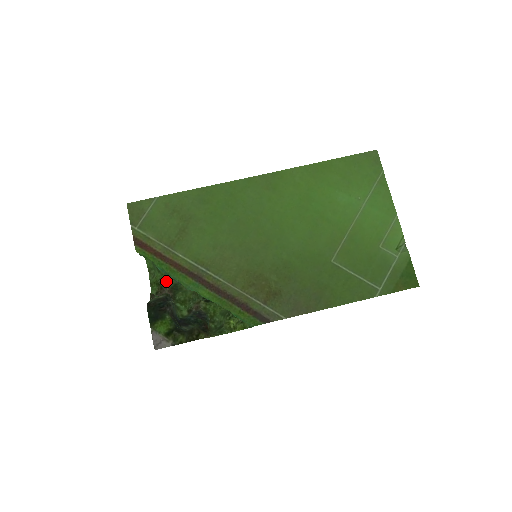
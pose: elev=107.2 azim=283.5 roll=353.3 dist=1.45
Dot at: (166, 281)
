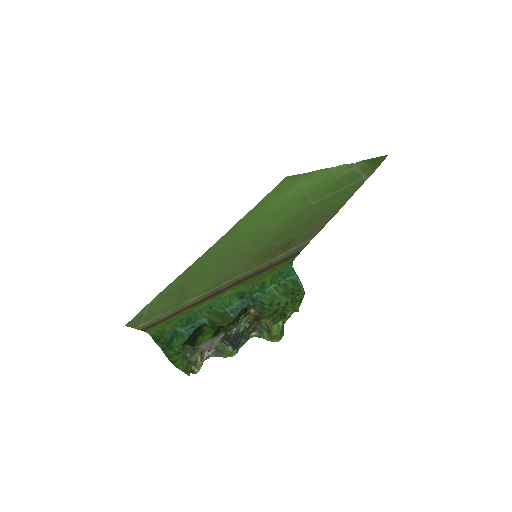
Dot at: occluded
